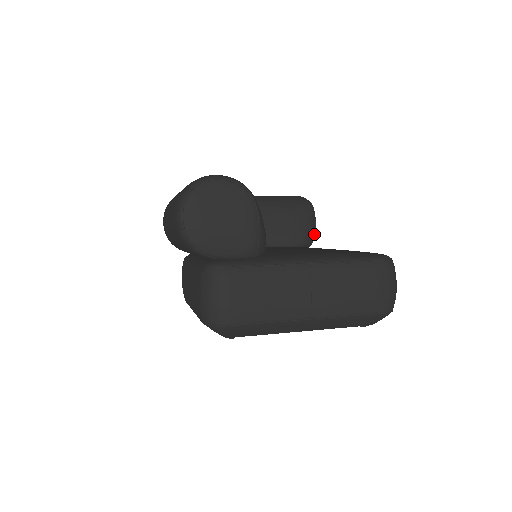
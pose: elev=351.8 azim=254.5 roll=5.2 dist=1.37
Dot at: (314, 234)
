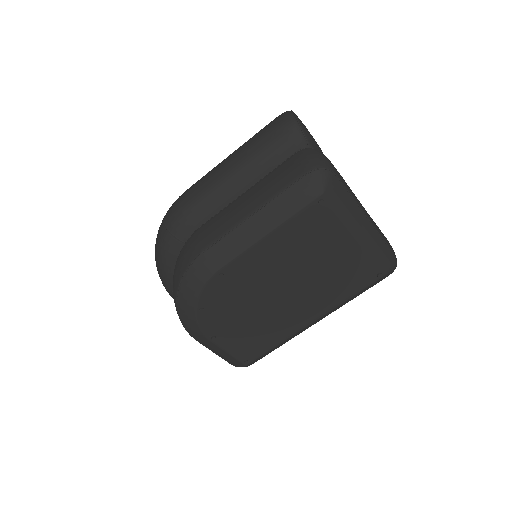
Dot at: occluded
